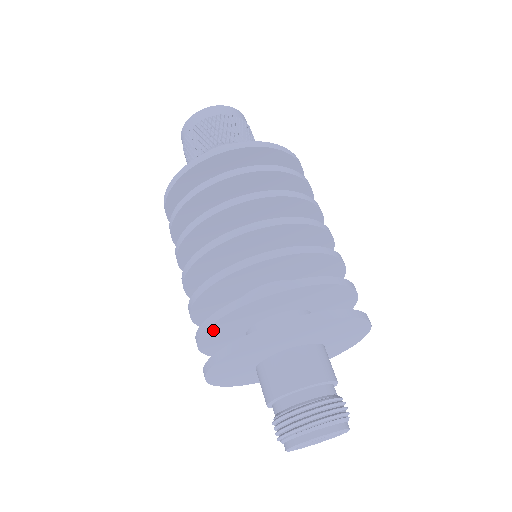
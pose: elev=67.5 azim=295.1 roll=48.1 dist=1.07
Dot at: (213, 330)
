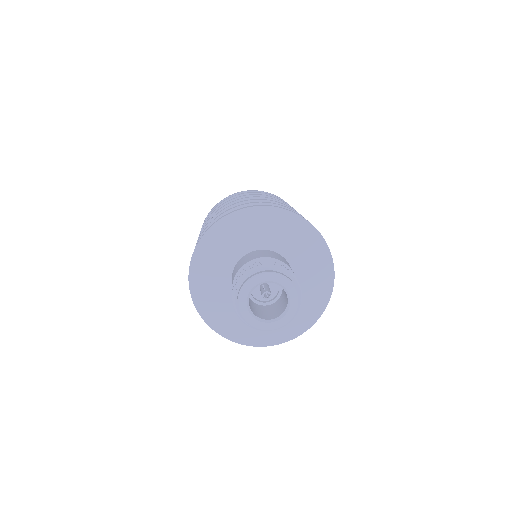
Dot at: occluded
